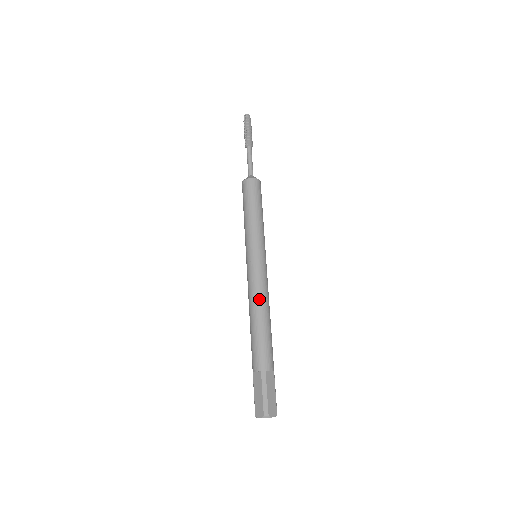
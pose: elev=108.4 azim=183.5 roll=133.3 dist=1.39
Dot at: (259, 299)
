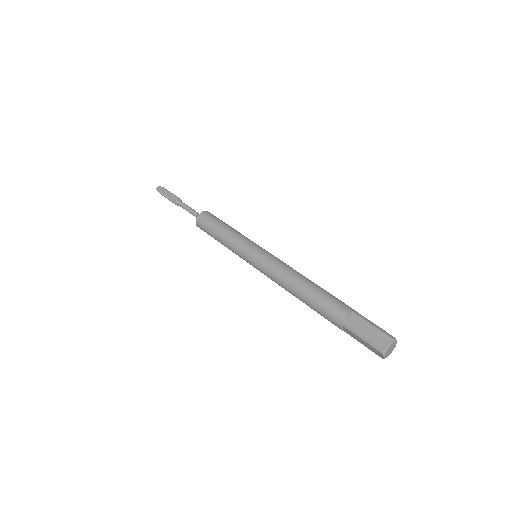
Dot at: (295, 271)
